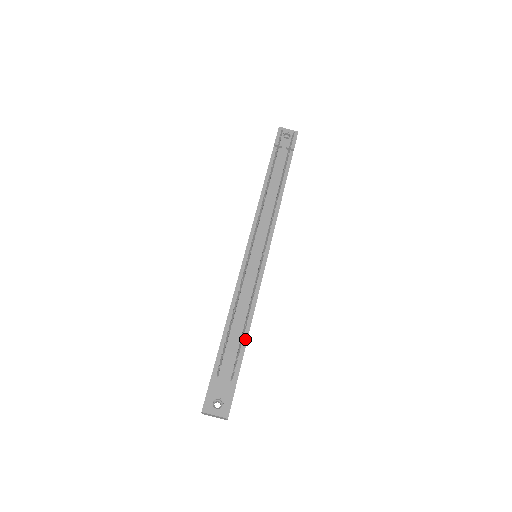
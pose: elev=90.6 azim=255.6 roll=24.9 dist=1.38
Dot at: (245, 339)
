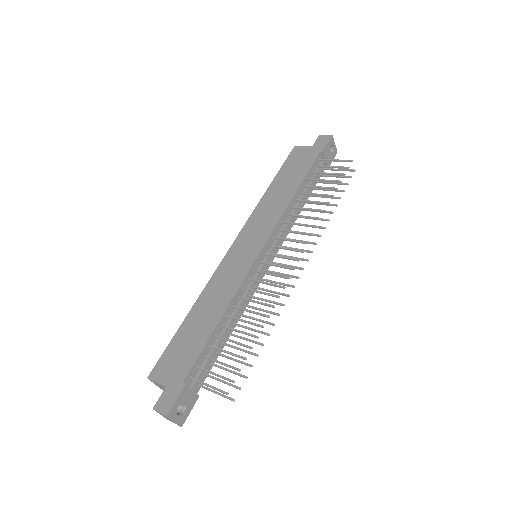
Dot at: (222, 347)
